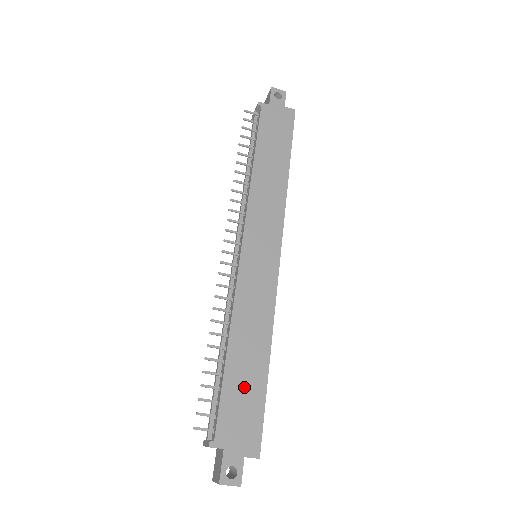
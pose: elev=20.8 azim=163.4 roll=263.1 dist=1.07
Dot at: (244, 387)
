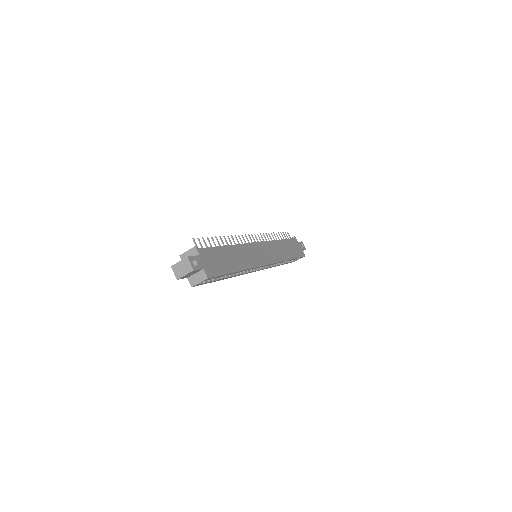
Dot at: (223, 259)
